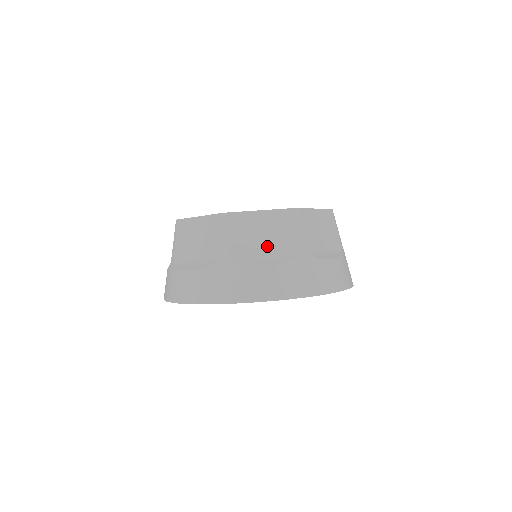
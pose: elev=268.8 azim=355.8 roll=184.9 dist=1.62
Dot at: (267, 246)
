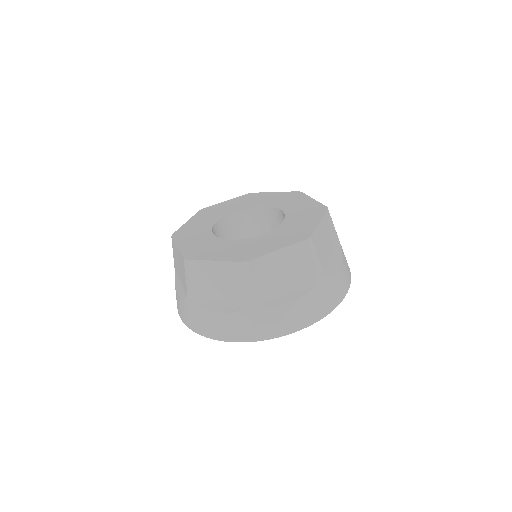
Dot at: (222, 293)
